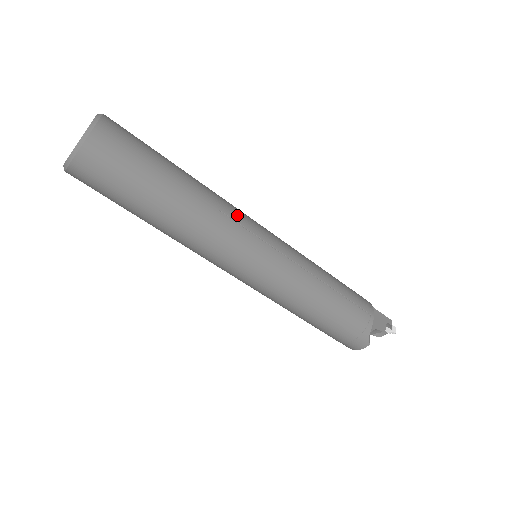
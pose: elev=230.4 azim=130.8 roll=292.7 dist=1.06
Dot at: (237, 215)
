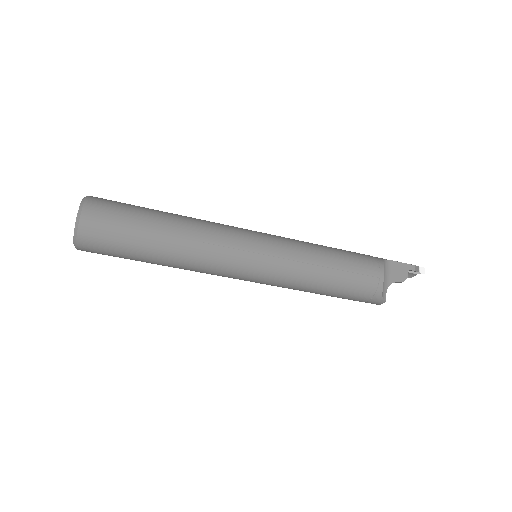
Dot at: (221, 238)
